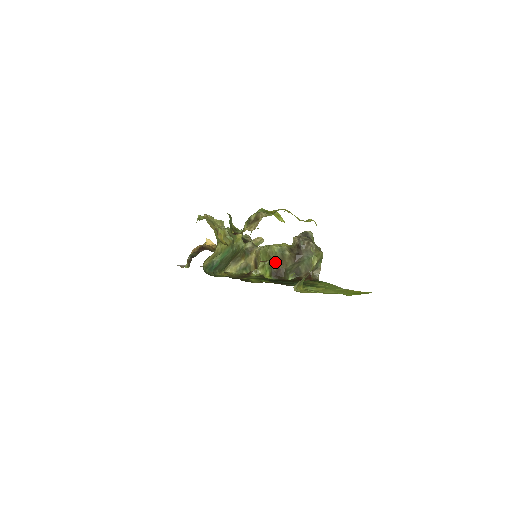
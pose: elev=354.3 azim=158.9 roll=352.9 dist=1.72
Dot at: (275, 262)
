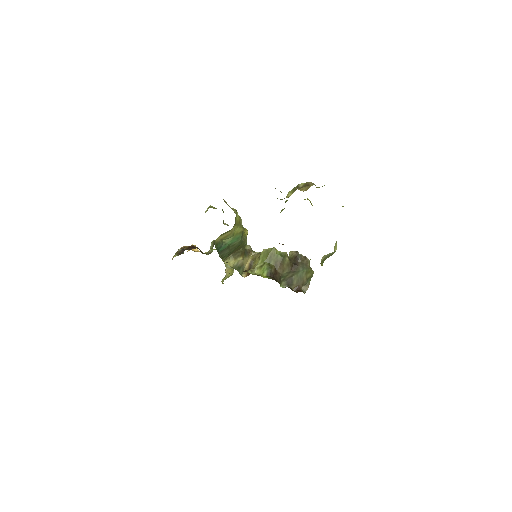
Dot at: (274, 265)
